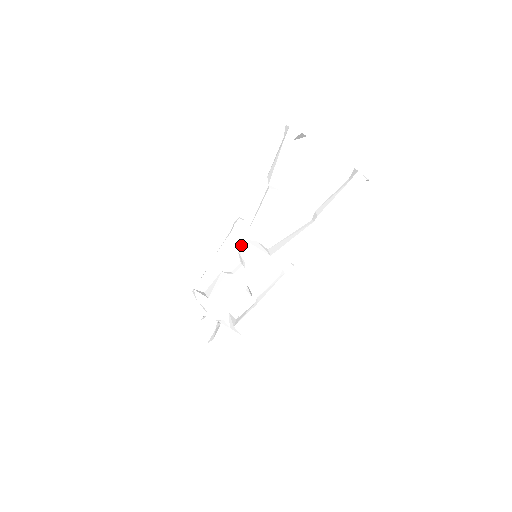
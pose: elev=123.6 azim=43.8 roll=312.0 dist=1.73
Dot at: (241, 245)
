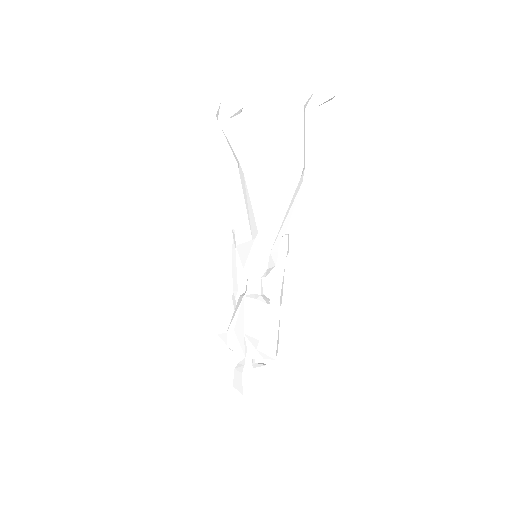
Dot at: occluded
